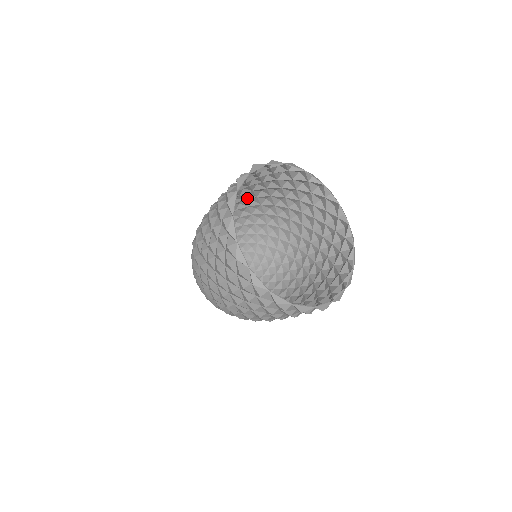
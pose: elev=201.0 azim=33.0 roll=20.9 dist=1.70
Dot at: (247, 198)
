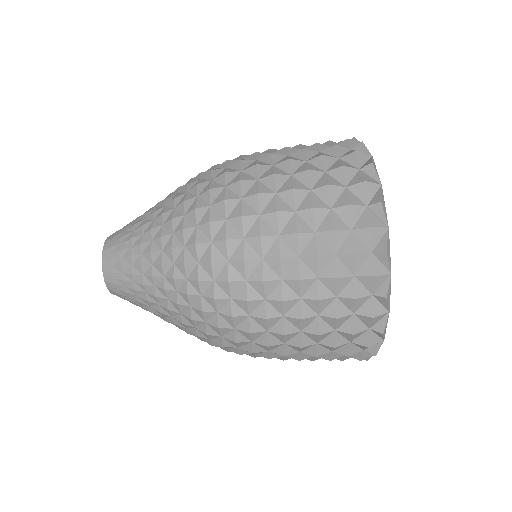
Dot at: occluded
